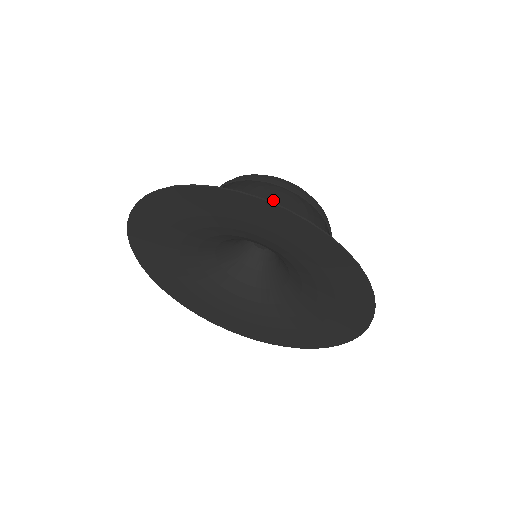
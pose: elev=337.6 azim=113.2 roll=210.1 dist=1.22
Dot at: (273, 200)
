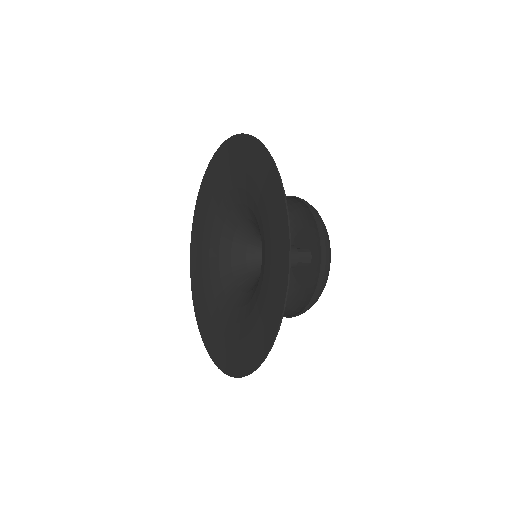
Dot at: (309, 245)
